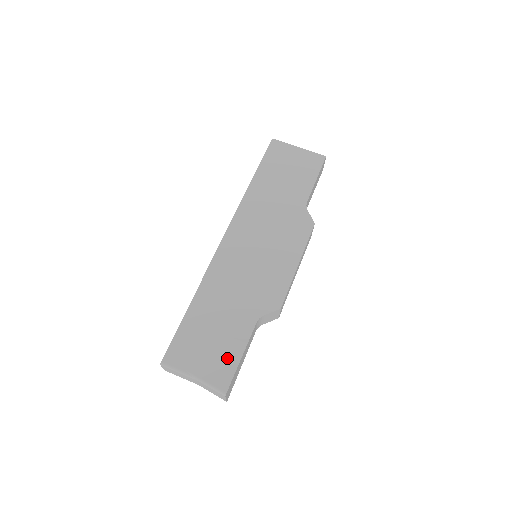
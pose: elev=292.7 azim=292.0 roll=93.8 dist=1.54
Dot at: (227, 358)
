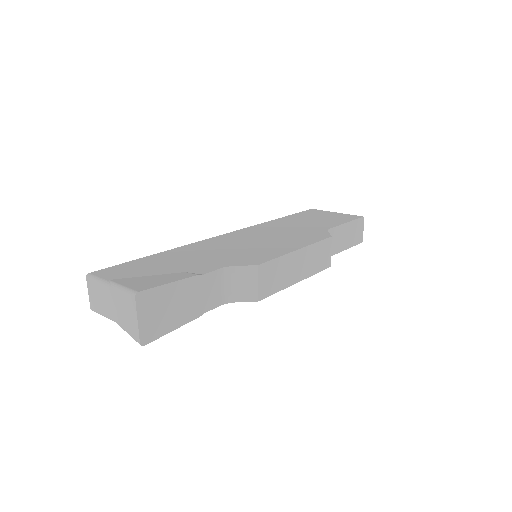
Dot at: (164, 278)
